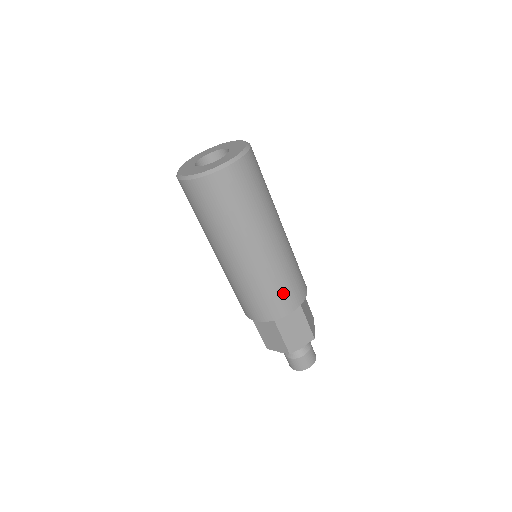
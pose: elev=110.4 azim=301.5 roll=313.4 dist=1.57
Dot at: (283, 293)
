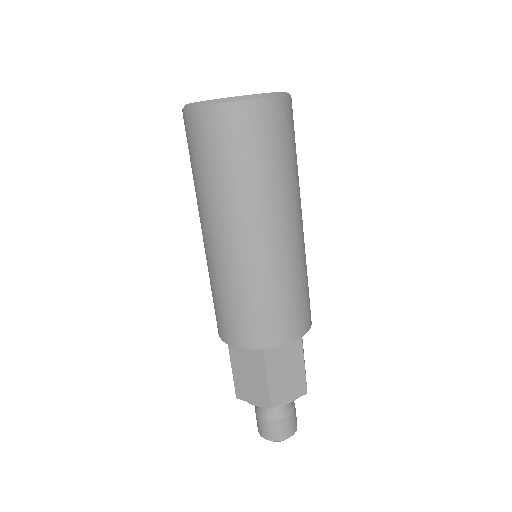
Dot at: (287, 310)
